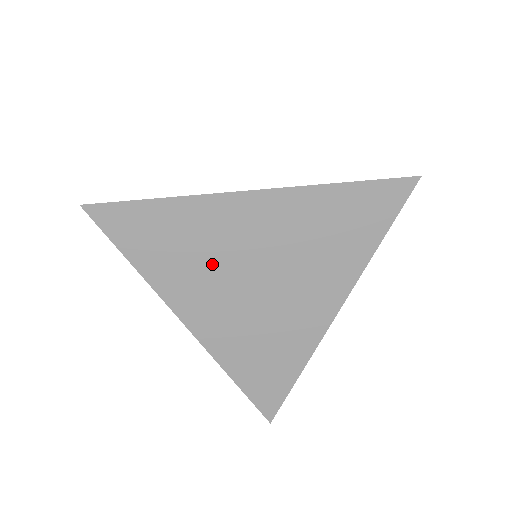
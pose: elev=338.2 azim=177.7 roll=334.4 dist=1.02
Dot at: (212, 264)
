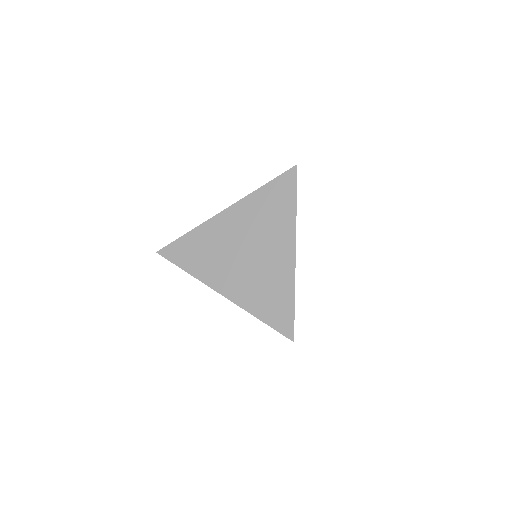
Dot at: (221, 254)
